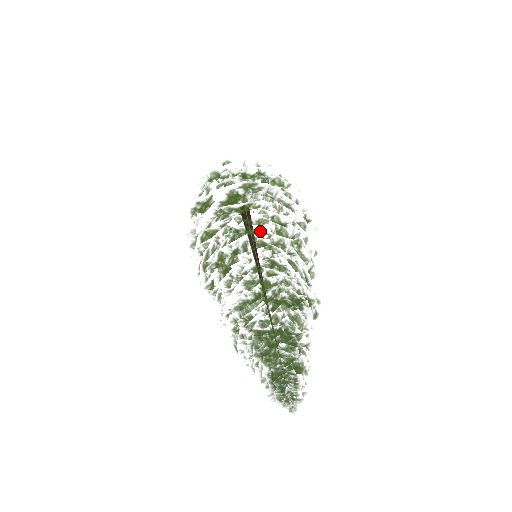
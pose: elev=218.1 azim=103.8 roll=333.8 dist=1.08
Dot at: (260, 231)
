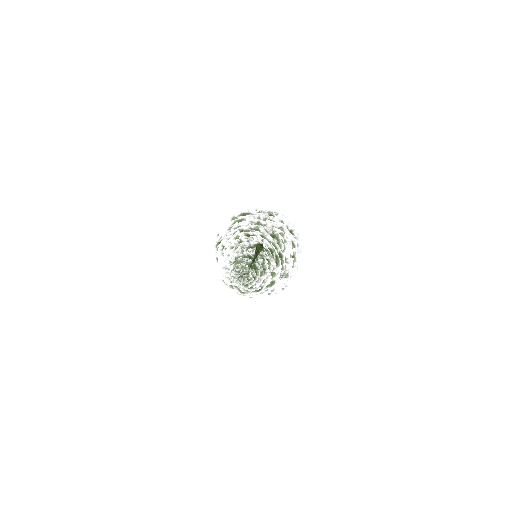
Dot at: occluded
